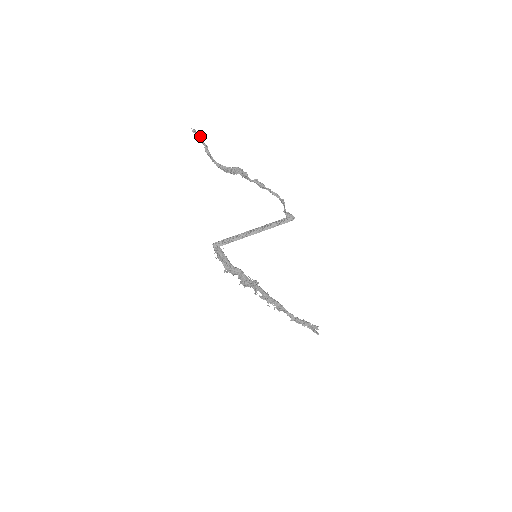
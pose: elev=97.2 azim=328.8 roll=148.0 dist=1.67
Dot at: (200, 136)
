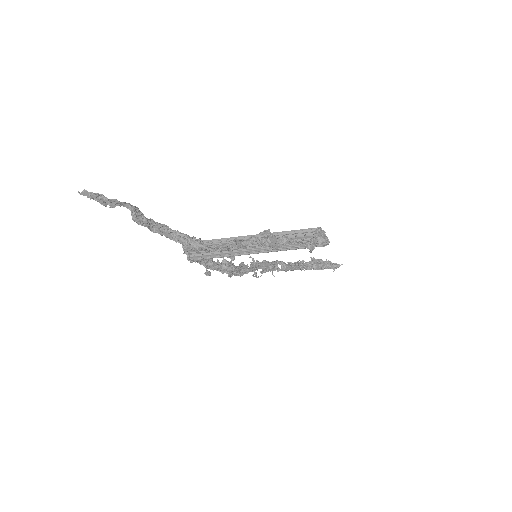
Dot at: (112, 201)
